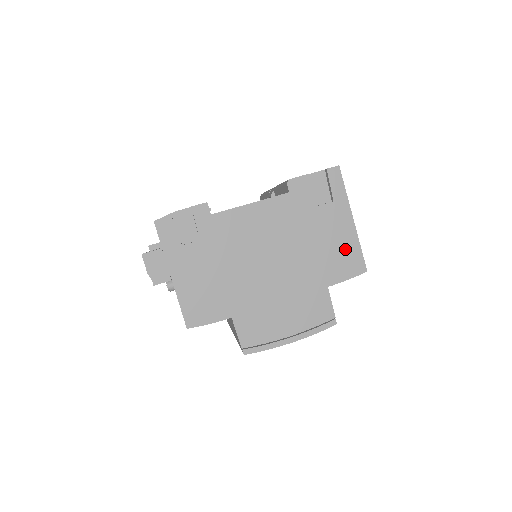
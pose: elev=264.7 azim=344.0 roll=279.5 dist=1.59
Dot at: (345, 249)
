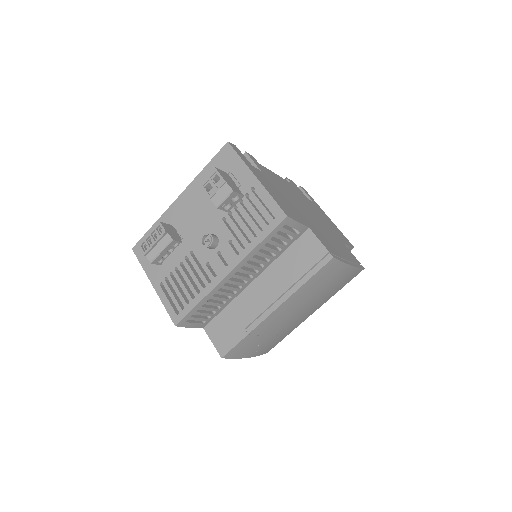
Dot at: (336, 229)
